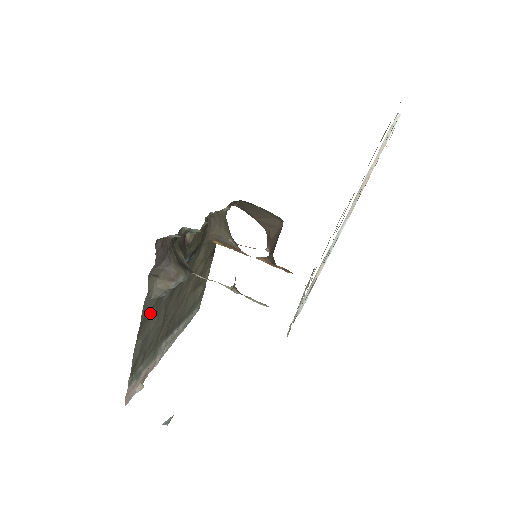
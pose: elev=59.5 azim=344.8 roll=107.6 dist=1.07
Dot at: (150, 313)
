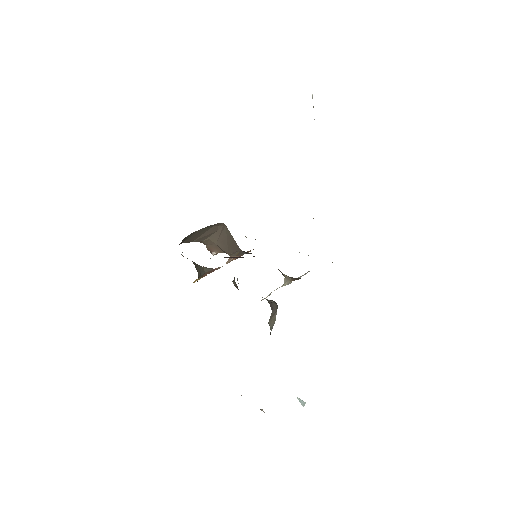
Dot at: occluded
